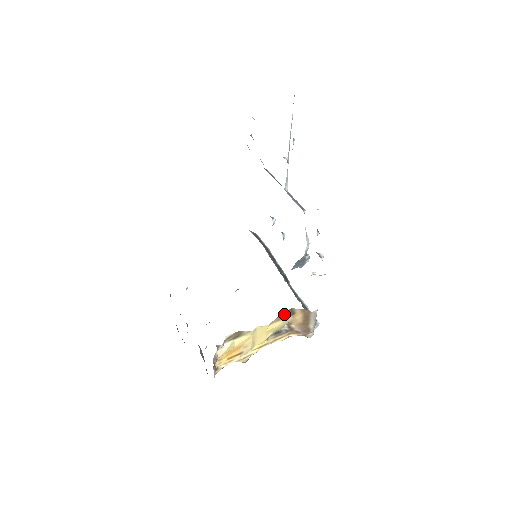
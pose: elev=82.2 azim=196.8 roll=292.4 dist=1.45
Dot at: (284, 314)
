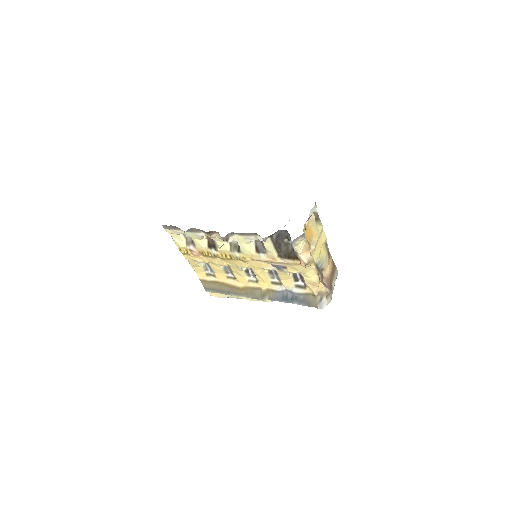
Dot at: (327, 249)
